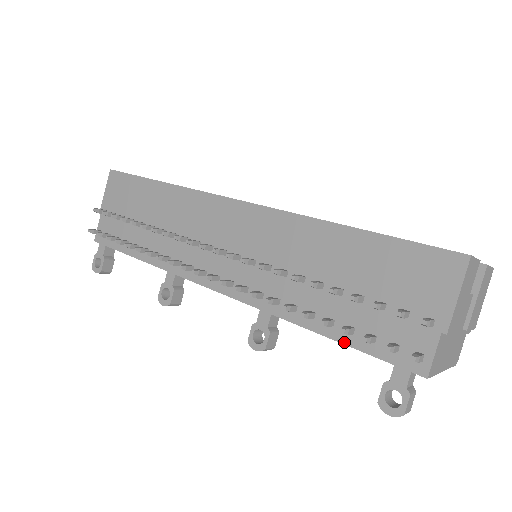
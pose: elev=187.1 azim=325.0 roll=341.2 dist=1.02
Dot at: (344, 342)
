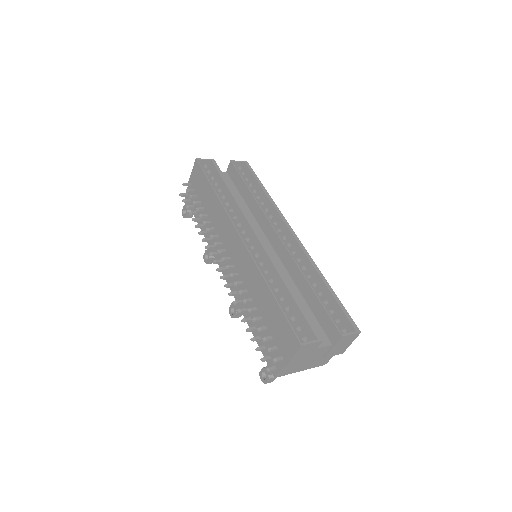
Dot at: occluded
